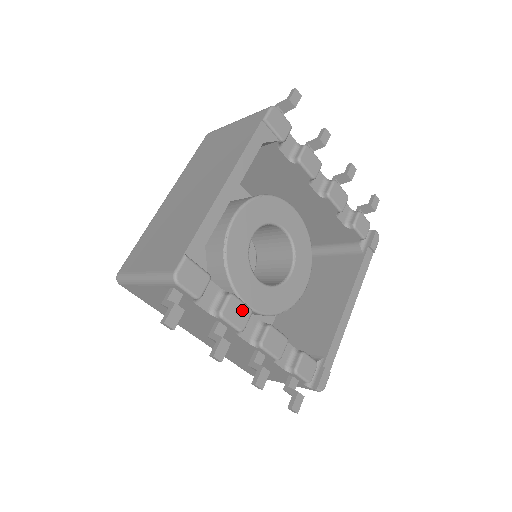
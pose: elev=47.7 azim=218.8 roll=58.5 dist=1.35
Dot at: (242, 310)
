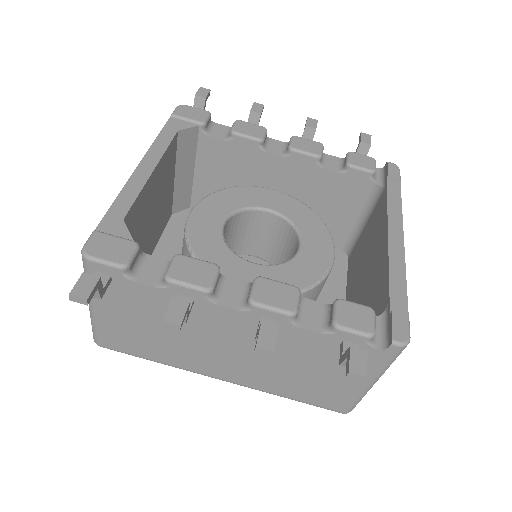
Dot at: (200, 267)
